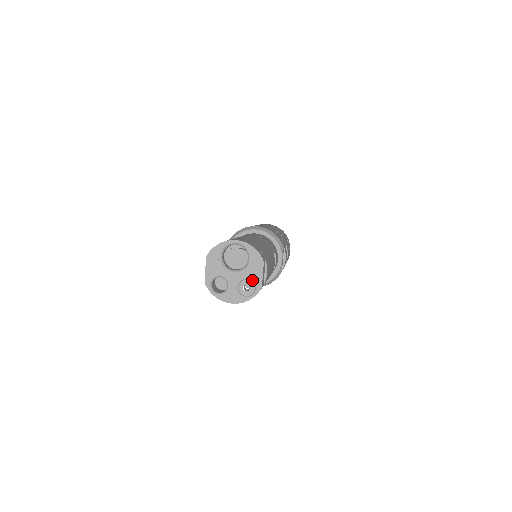
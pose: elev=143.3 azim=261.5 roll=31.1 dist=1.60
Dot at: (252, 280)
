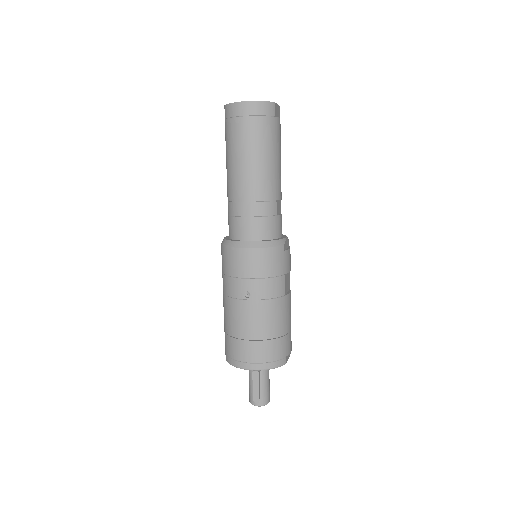
Dot at: occluded
